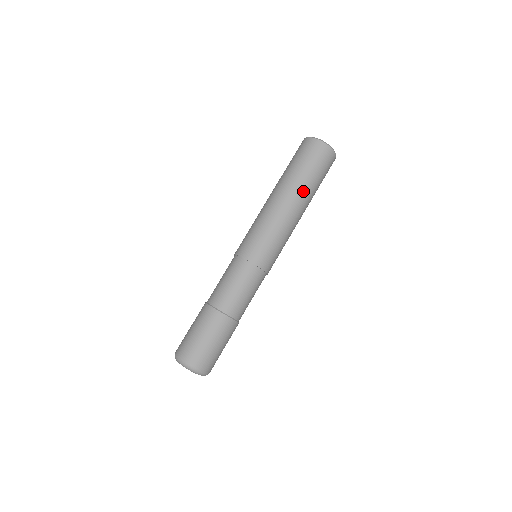
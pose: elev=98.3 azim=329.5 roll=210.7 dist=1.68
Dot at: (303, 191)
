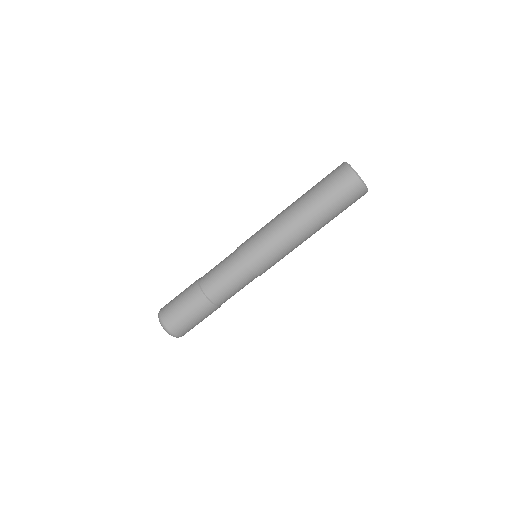
Dot at: (318, 216)
